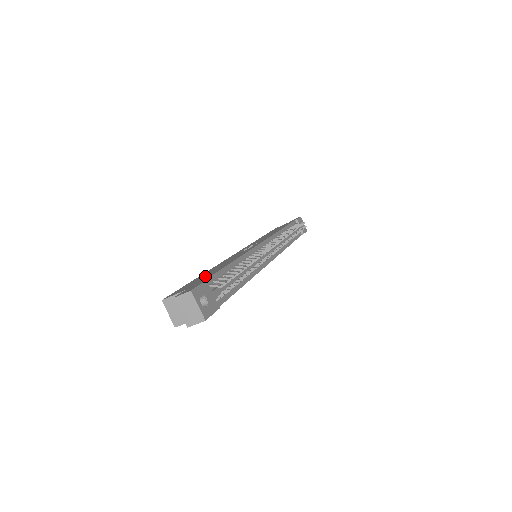
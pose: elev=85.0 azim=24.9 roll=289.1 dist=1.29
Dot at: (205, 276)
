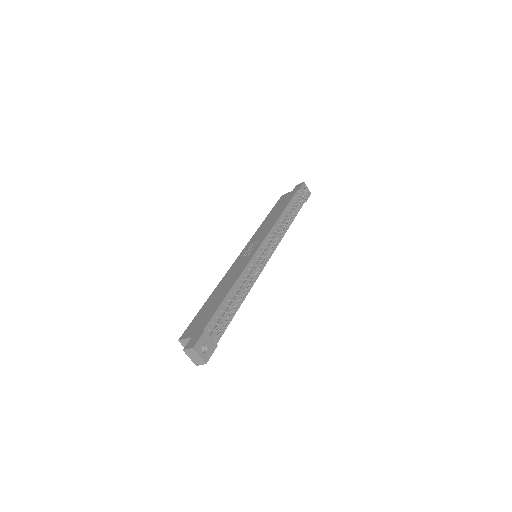
Dot at: (208, 312)
